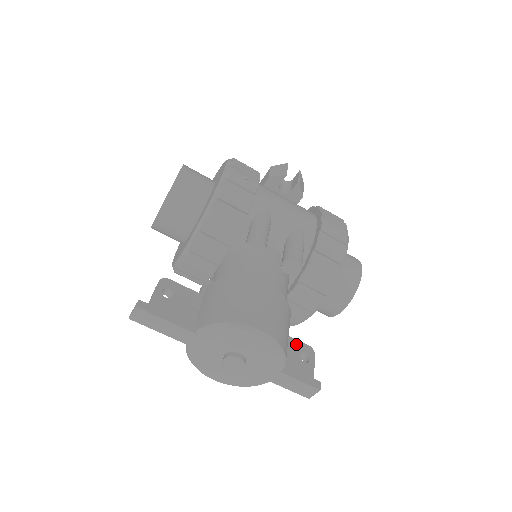
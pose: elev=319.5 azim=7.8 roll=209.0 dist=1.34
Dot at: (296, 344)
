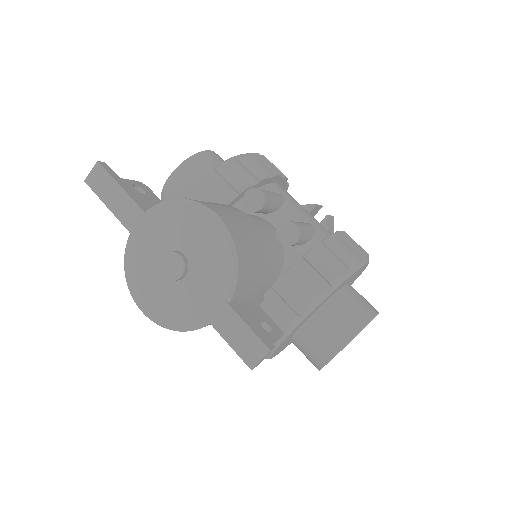
Dot at: (262, 313)
